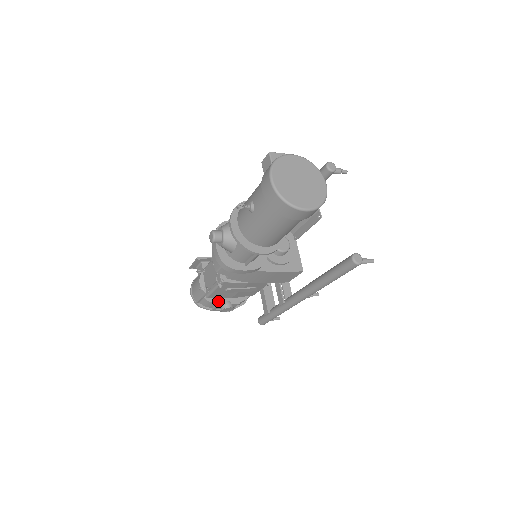
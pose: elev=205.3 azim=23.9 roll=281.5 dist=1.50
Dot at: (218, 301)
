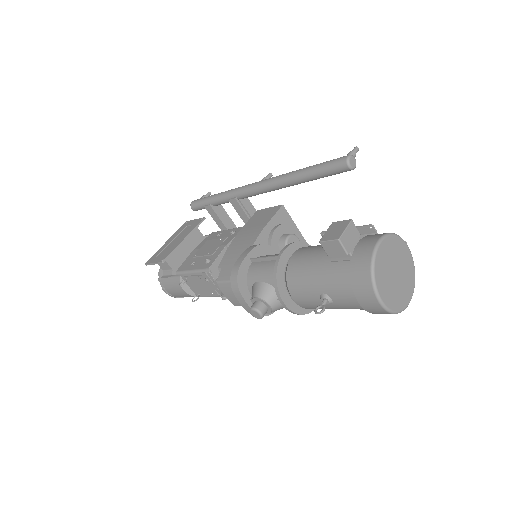
Dot at: occluded
